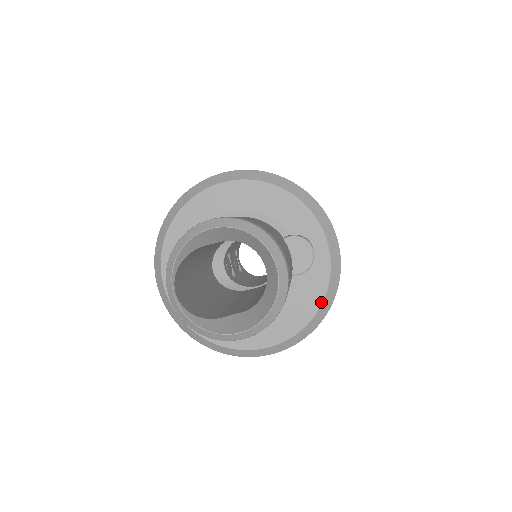
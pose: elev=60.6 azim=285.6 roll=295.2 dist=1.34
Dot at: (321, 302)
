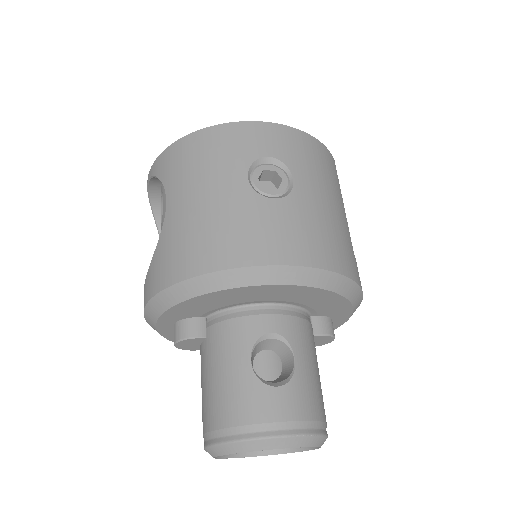
Dot at: occluded
